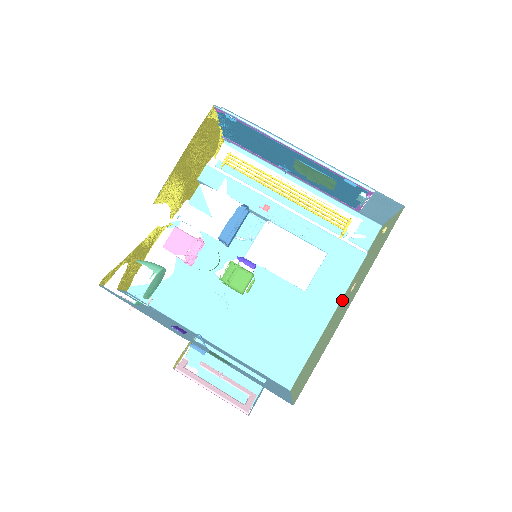
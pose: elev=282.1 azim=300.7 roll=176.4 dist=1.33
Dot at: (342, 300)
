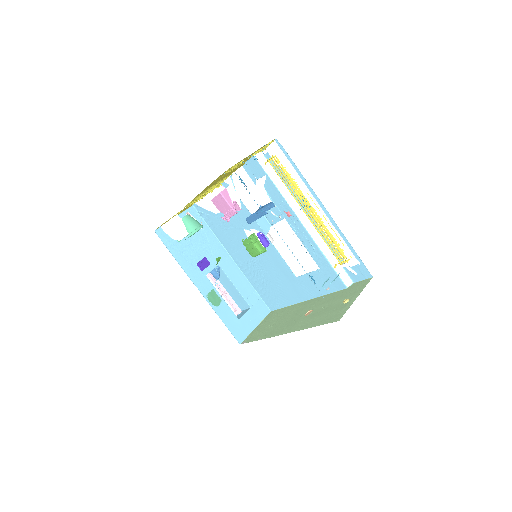
Dot at: (312, 302)
